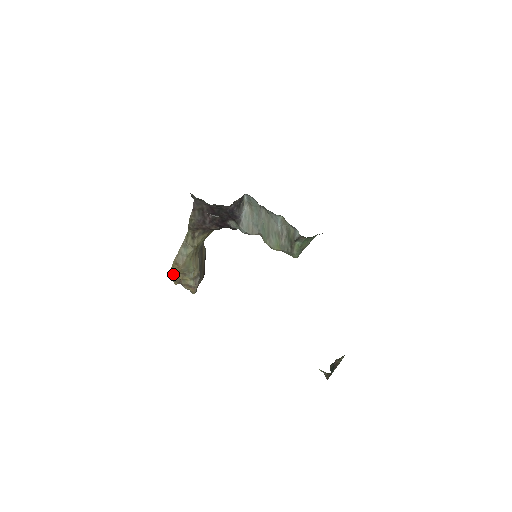
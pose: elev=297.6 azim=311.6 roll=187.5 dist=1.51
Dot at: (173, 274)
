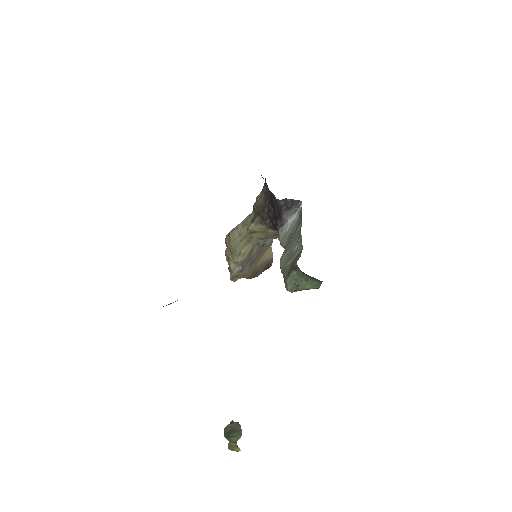
Dot at: occluded
